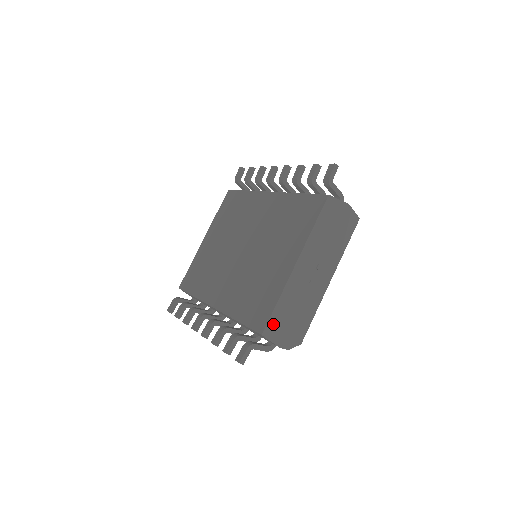
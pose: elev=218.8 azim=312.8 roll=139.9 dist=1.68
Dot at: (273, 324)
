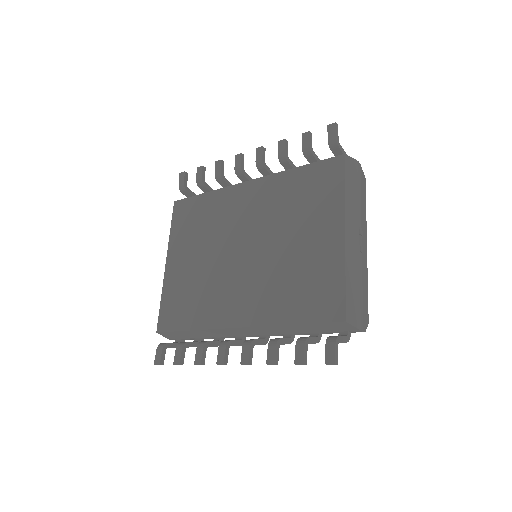
Dot at: (349, 305)
